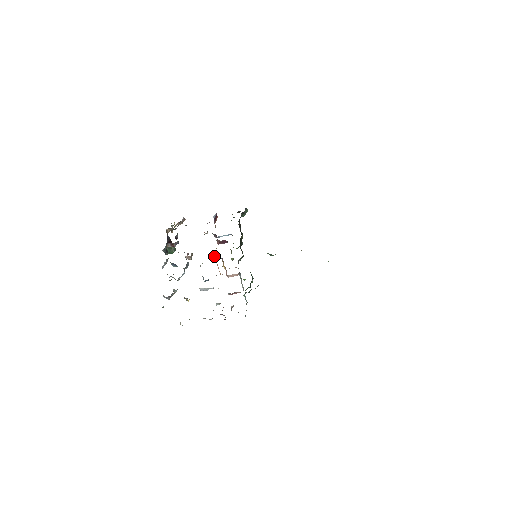
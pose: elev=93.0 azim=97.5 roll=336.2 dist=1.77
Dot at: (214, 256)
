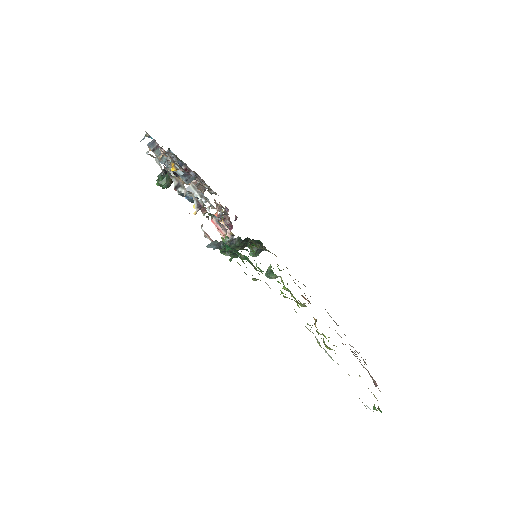
Dot at: occluded
